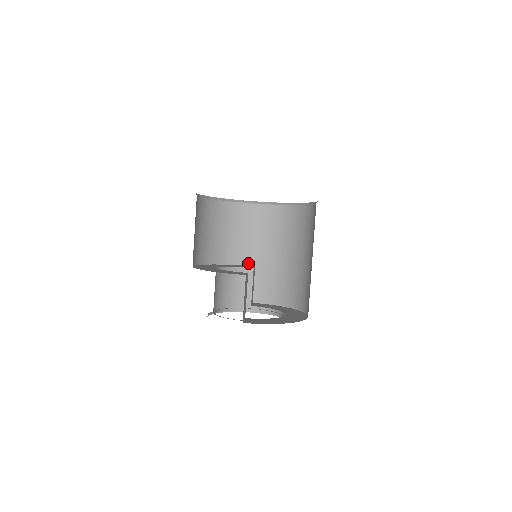
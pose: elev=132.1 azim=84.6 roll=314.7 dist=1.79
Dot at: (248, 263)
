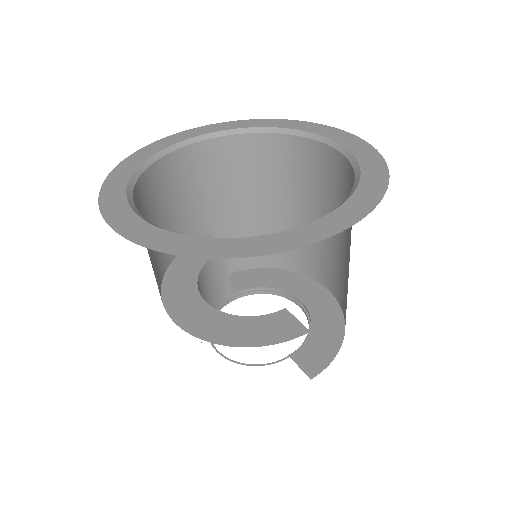
Dot at: (199, 236)
